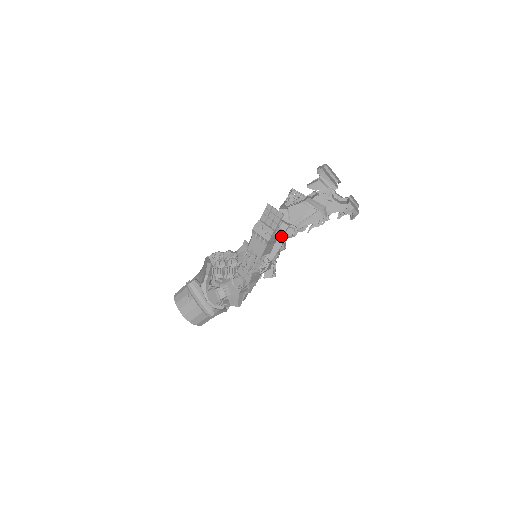
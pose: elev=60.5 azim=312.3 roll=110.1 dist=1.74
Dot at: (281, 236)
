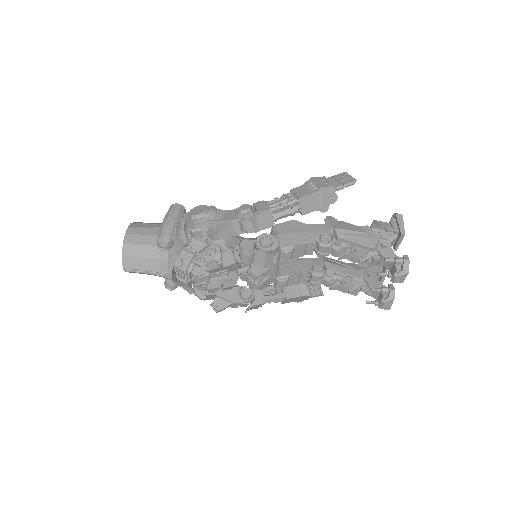
Dot at: (313, 236)
